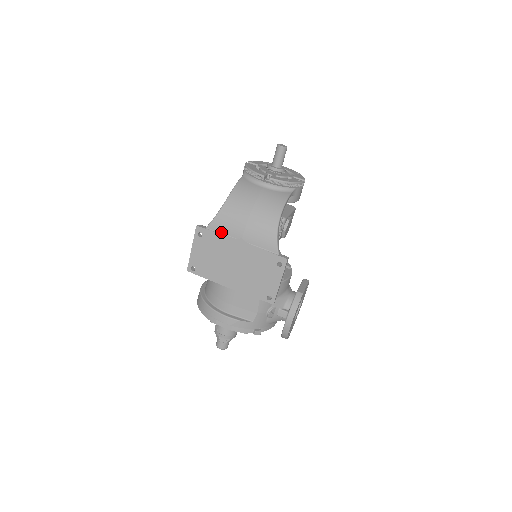
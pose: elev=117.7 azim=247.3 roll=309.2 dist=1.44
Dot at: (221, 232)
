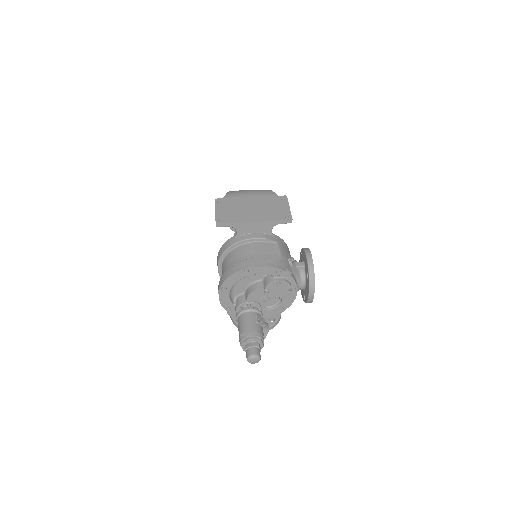
Dot at: (234, 197)
